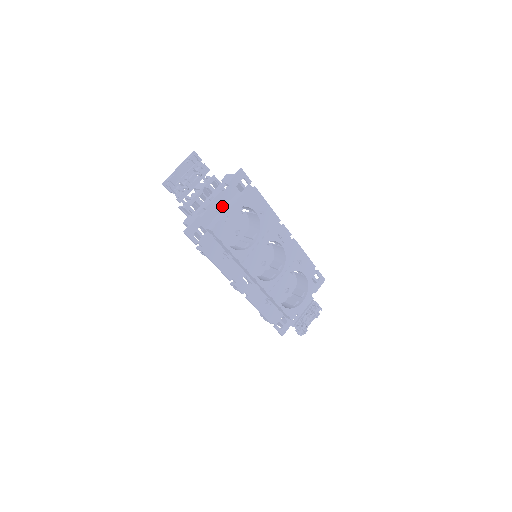
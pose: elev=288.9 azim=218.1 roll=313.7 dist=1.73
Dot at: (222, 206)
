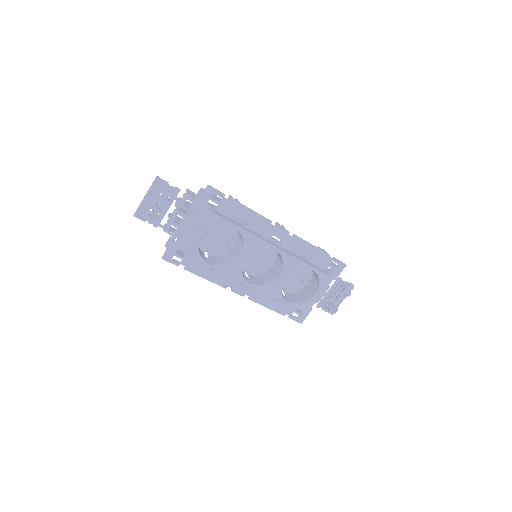
Dot at: (194, 228)
